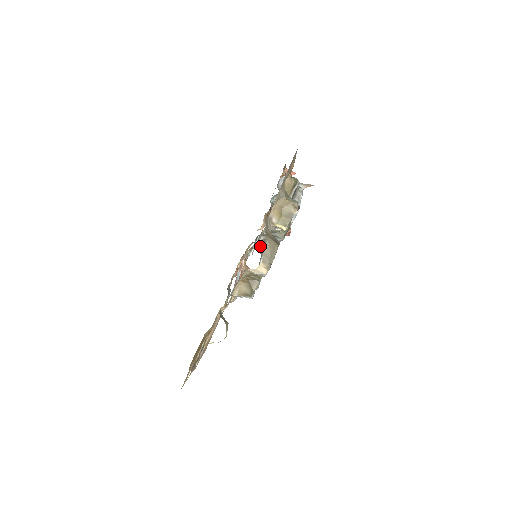
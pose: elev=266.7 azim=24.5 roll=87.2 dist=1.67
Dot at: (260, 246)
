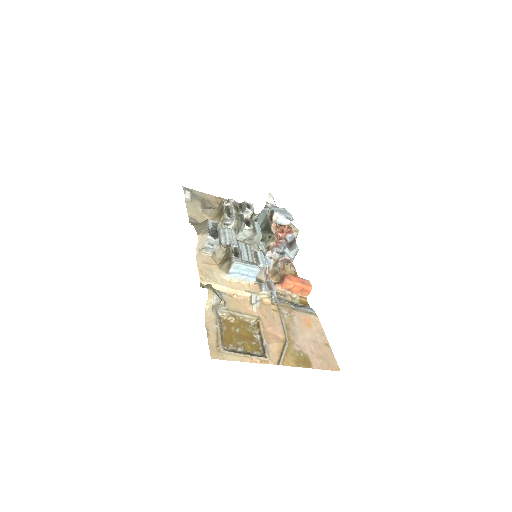
Dot at: (279, 257)
